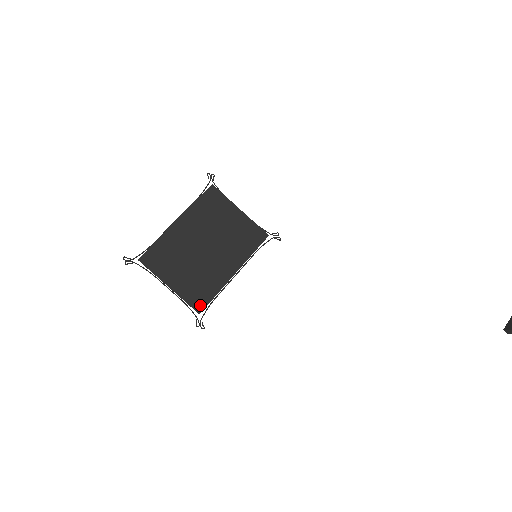
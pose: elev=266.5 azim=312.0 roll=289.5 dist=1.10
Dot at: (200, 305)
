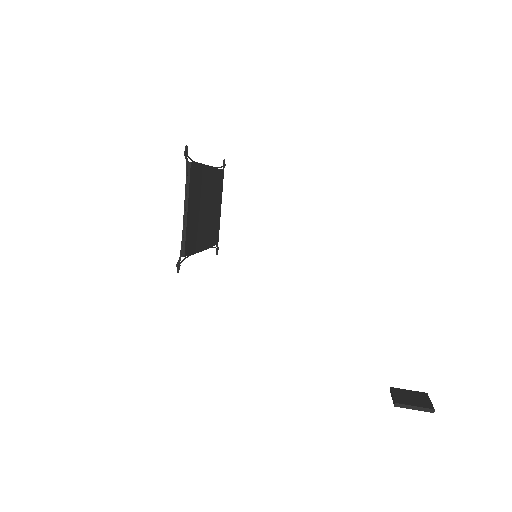
Dot at: (188, 250)
